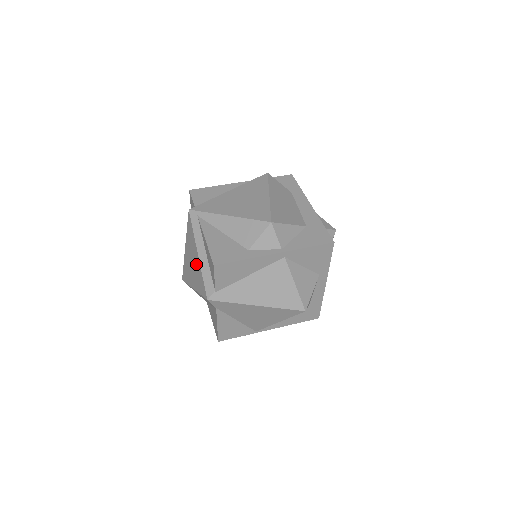
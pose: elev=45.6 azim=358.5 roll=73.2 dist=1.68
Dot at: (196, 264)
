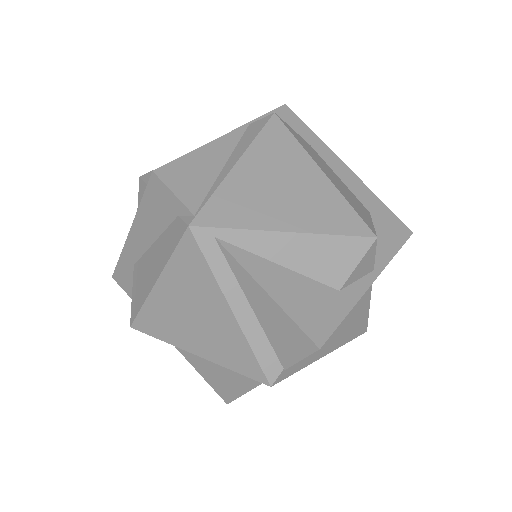
Dot at: (220, 325)
